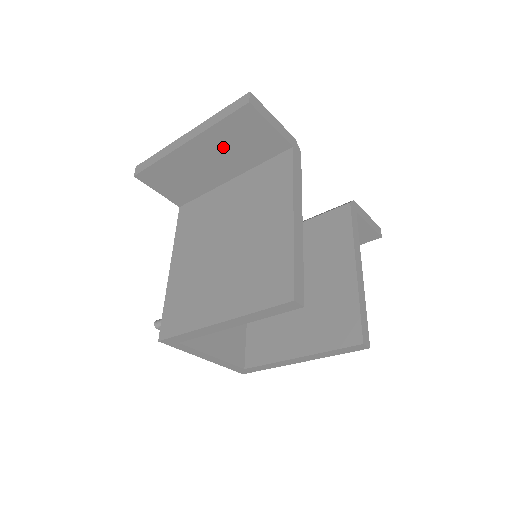
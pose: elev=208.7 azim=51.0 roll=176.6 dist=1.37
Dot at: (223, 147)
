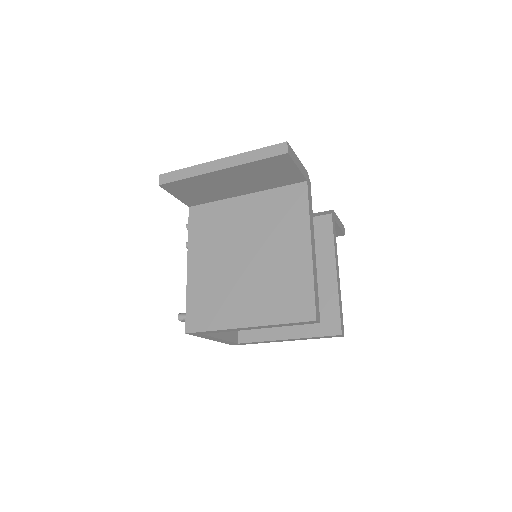
Dot at: (250, 175)
